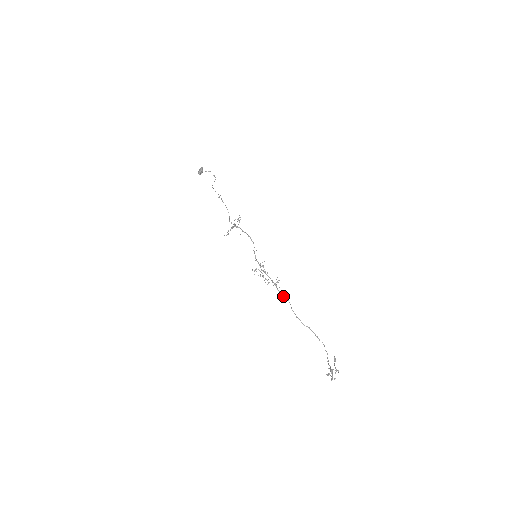
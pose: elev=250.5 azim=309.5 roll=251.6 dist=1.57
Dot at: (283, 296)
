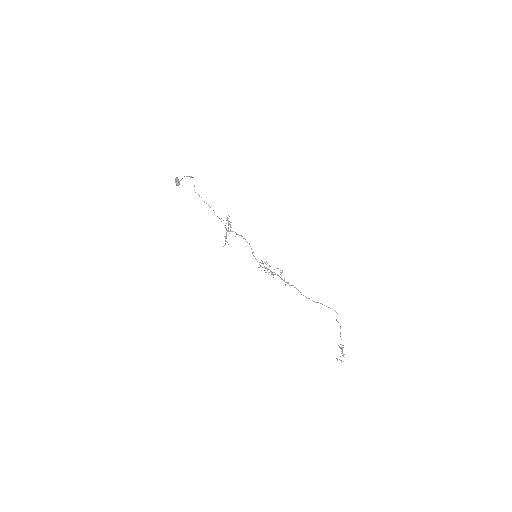
Dot at: (290, 285)
